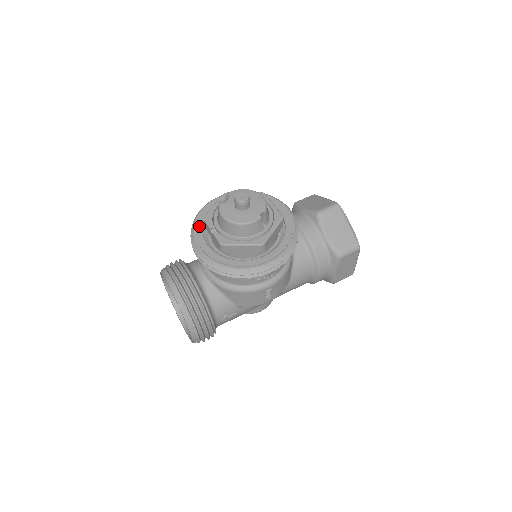
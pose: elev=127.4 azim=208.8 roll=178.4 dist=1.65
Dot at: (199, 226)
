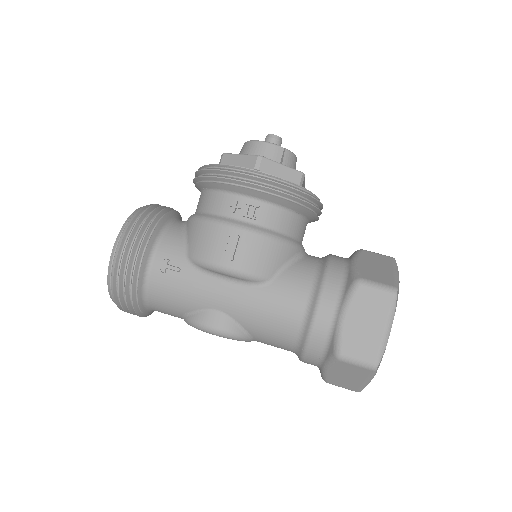
Dot at: occluded
